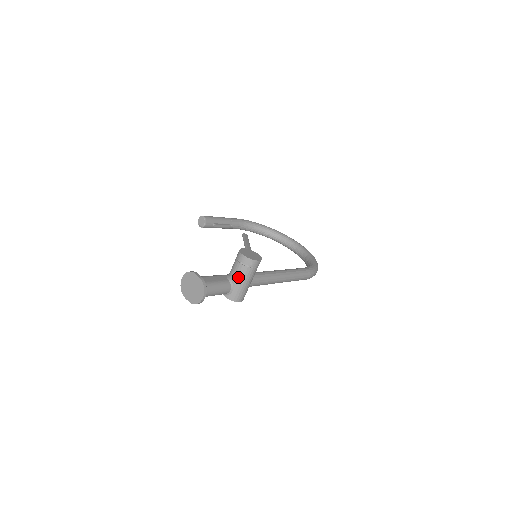
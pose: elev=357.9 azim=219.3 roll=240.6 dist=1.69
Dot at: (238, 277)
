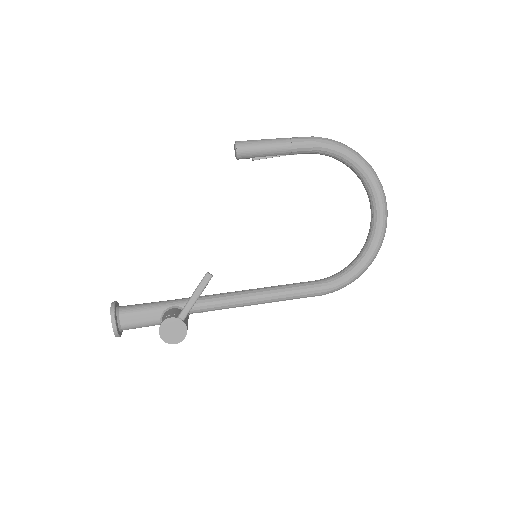
Dot at: occluded
